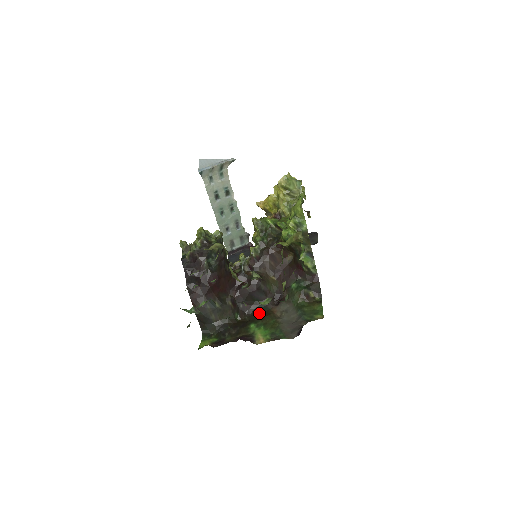
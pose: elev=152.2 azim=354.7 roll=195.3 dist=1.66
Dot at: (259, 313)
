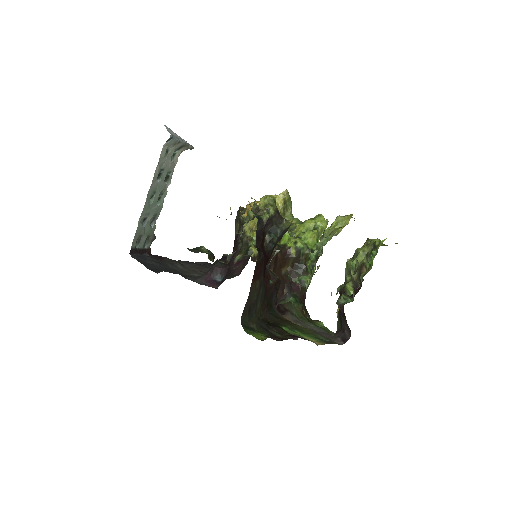
Dot at: (276, 317)
